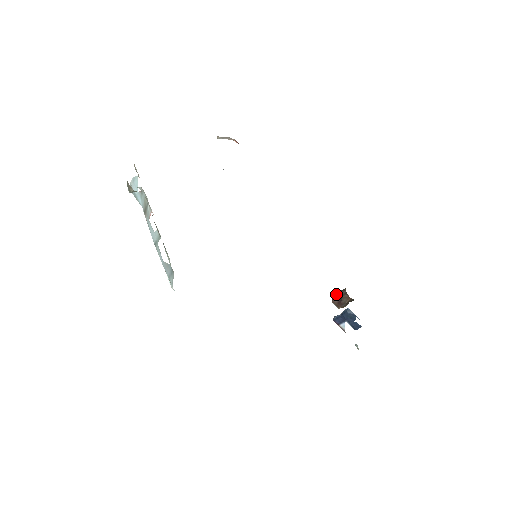
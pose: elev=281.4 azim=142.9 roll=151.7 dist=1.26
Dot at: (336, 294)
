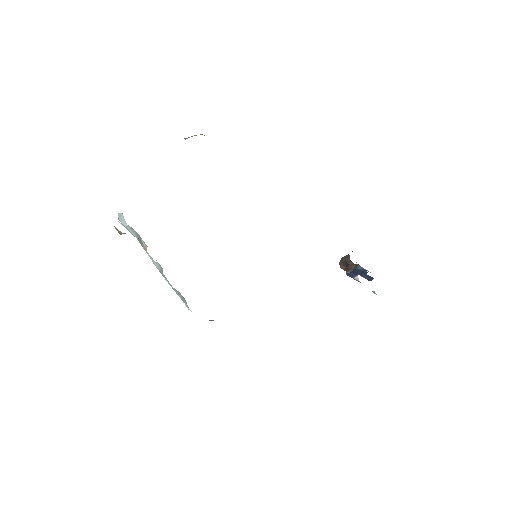
Dot at: (342, 260)
